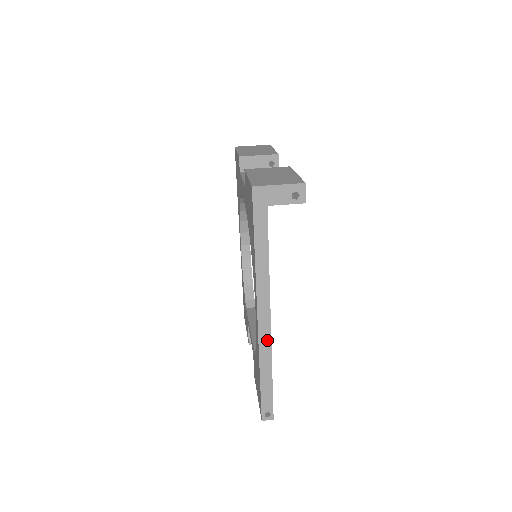
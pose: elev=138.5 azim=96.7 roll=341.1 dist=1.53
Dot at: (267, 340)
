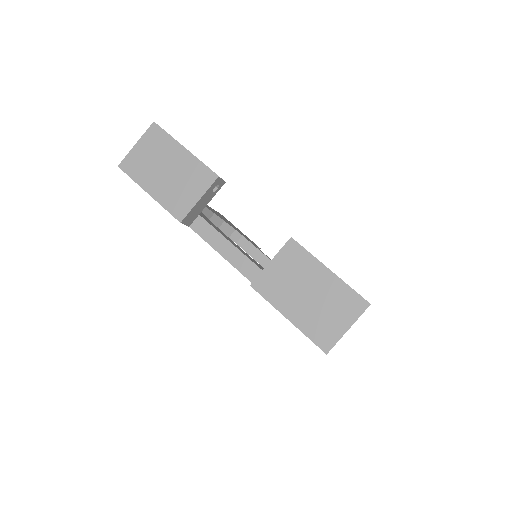
Dot at: occluded
